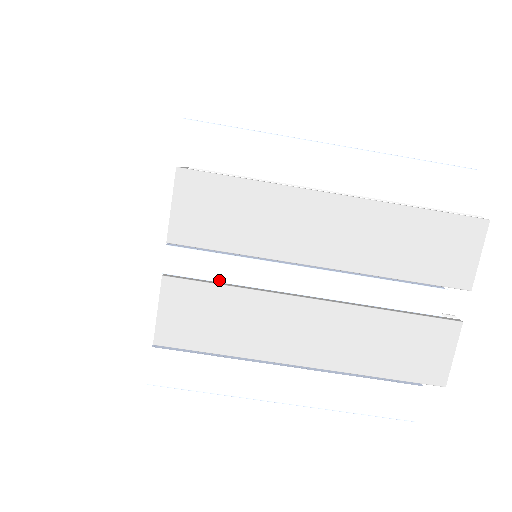
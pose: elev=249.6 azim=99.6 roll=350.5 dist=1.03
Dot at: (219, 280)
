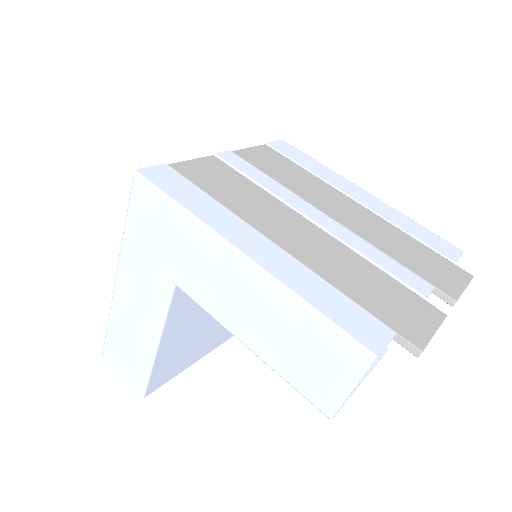
Dot at: (251, 177)
